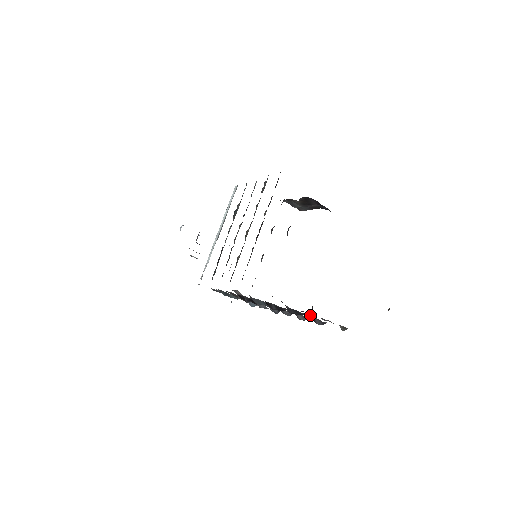
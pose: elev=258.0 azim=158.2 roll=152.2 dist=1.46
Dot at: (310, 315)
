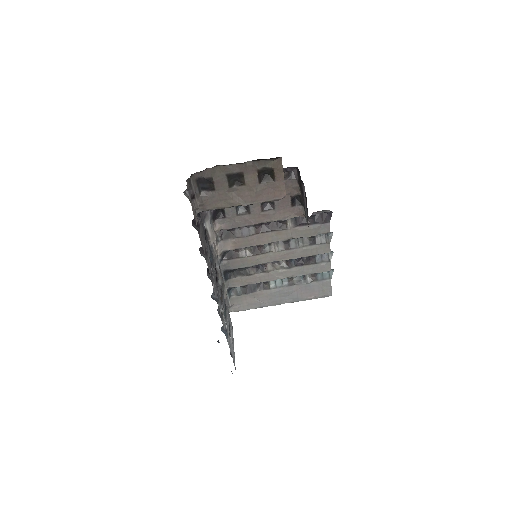
Dot at: occluded
